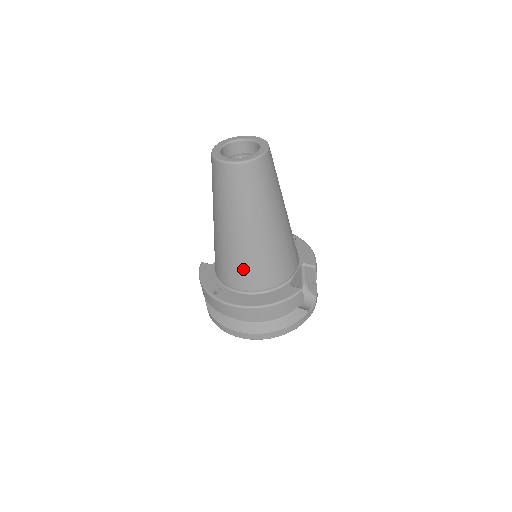
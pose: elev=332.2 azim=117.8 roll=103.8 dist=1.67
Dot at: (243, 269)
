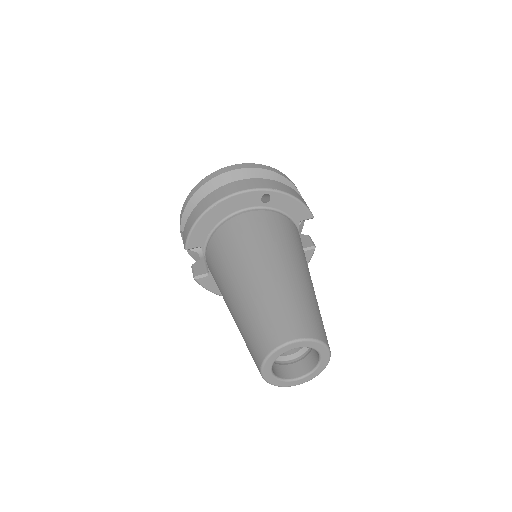
Dot at: occluded
